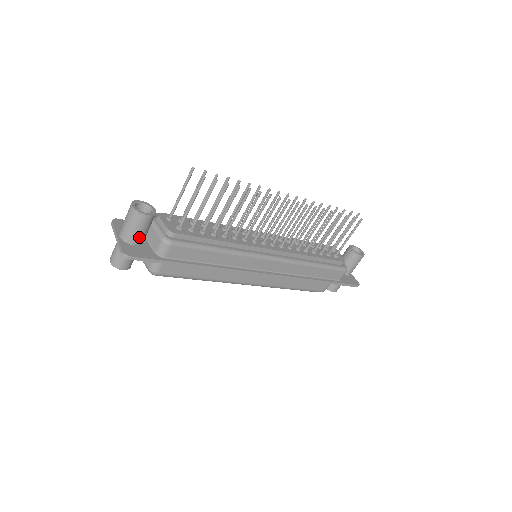
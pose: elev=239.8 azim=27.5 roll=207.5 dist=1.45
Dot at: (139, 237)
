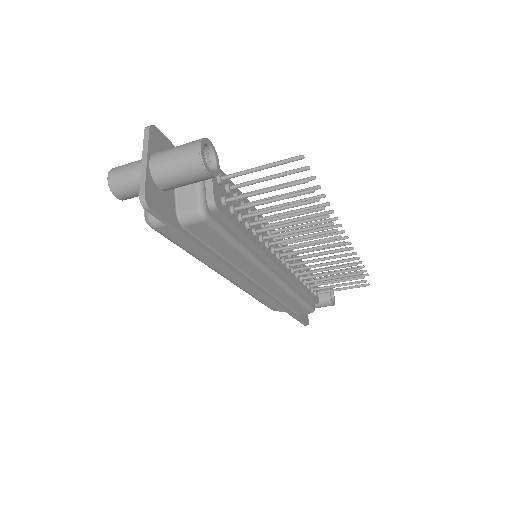
Dot at: (175, 185)
